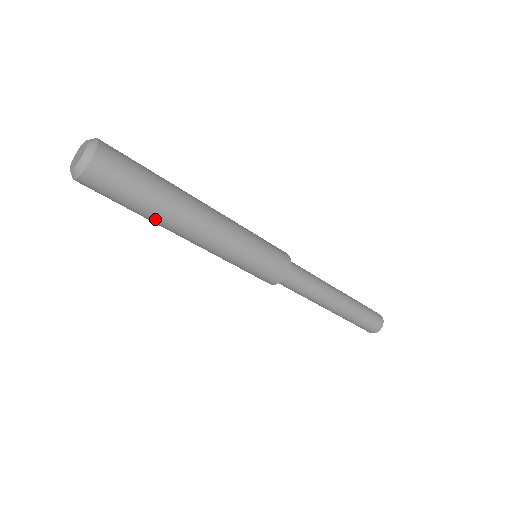
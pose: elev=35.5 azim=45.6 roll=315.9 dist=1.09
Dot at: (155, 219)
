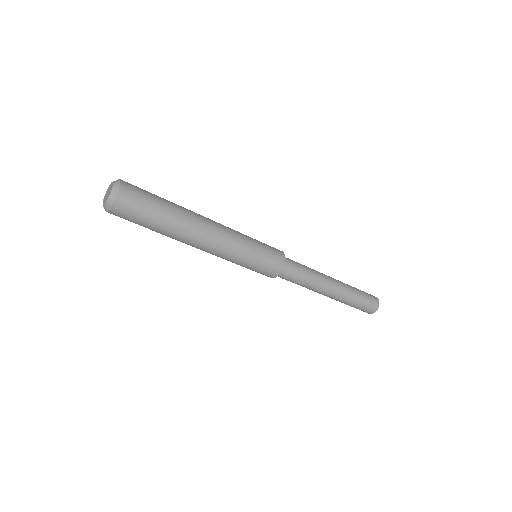
Dot at: (165, 235)
